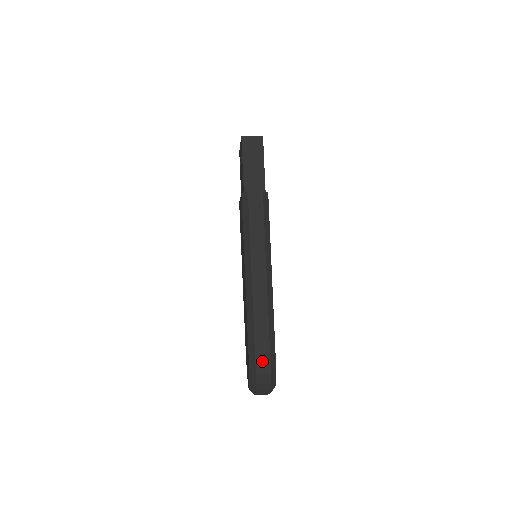
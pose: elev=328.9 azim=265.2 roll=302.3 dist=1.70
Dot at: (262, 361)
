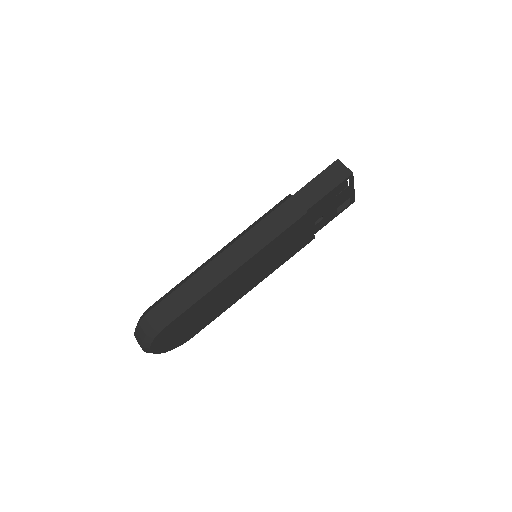
Dot at: (159, 312)
